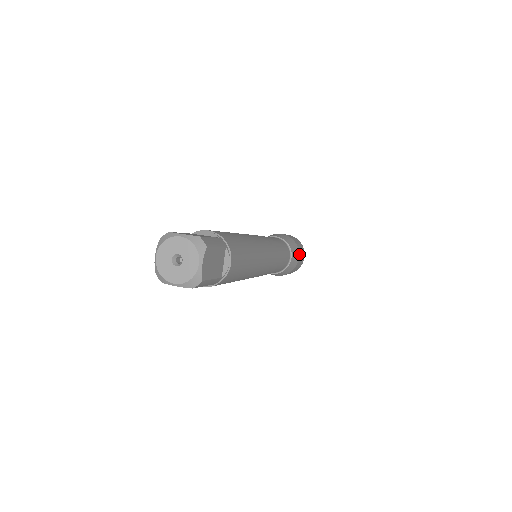
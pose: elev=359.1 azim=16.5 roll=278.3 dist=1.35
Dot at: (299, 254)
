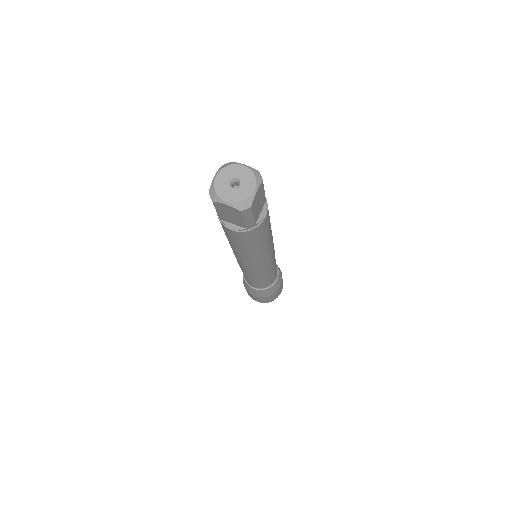
Dot at: occluded
